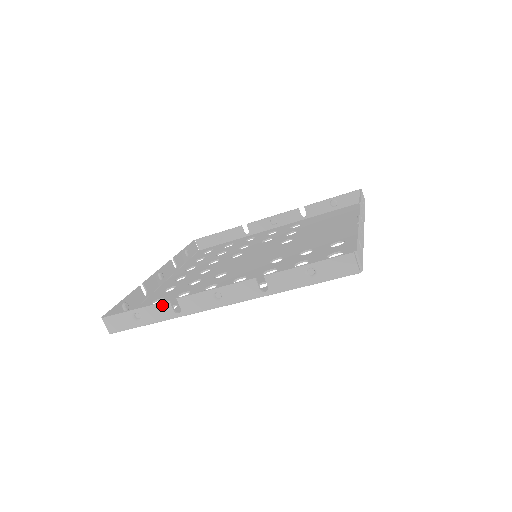
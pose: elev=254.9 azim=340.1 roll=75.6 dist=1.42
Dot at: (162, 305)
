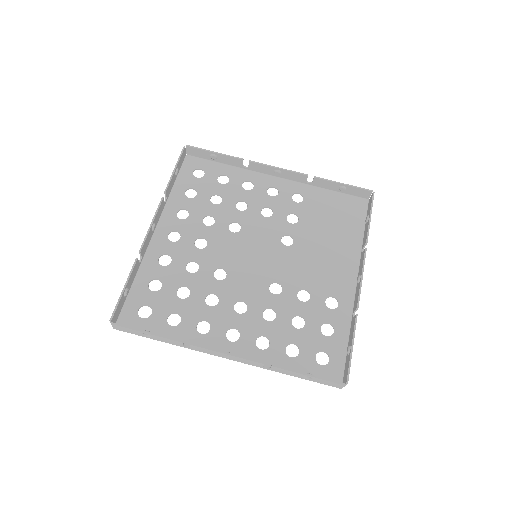
Dot at: (174, 341)
